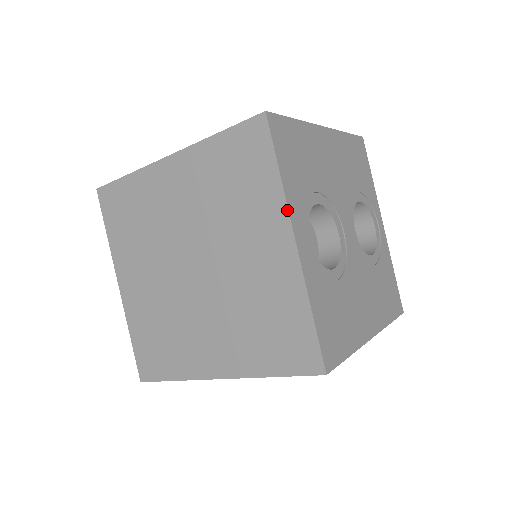
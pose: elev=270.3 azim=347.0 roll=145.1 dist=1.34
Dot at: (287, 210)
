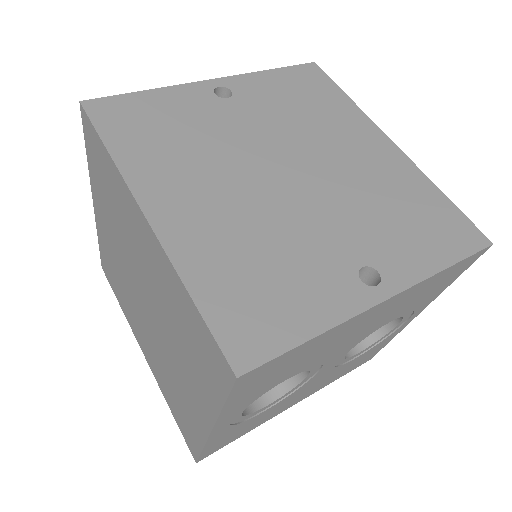
Dot at: (215, 421)
